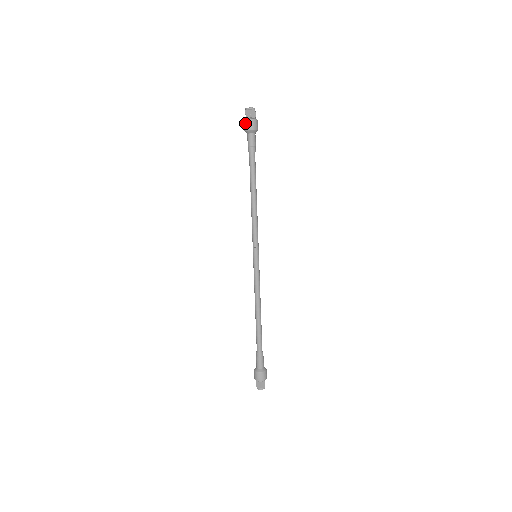
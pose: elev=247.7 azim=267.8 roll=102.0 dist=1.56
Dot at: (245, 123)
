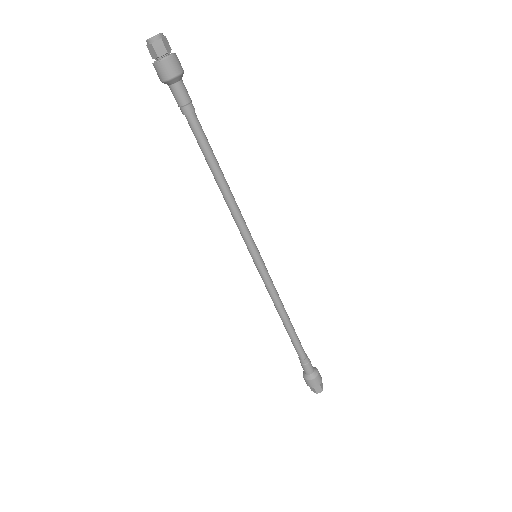
Dot at: occluded
